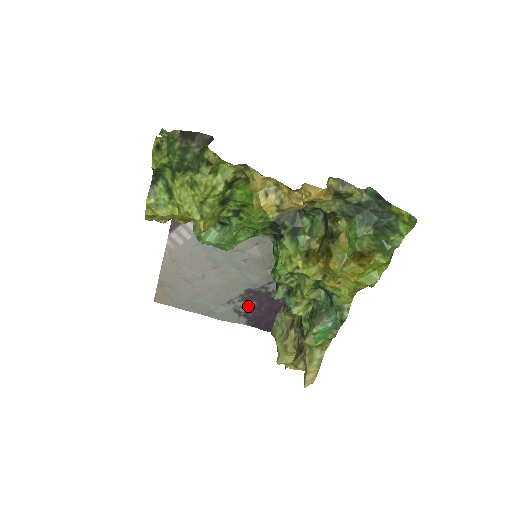
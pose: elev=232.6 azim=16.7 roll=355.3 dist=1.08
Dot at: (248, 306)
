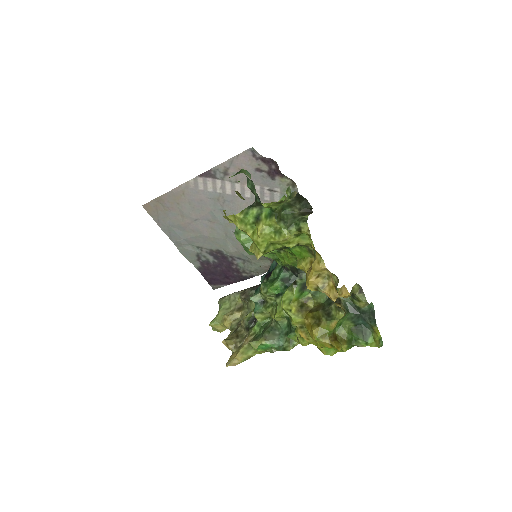
Dot at: (210, 259)
